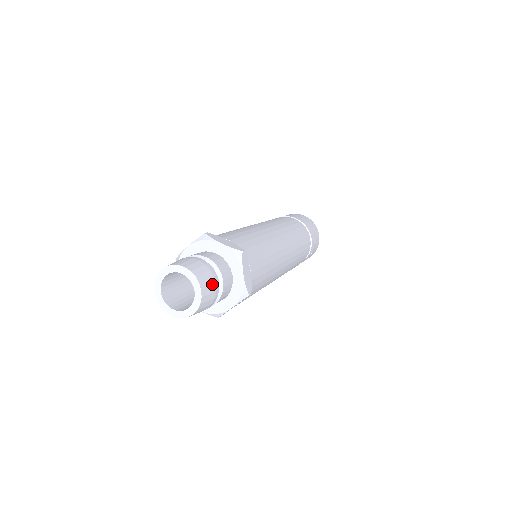
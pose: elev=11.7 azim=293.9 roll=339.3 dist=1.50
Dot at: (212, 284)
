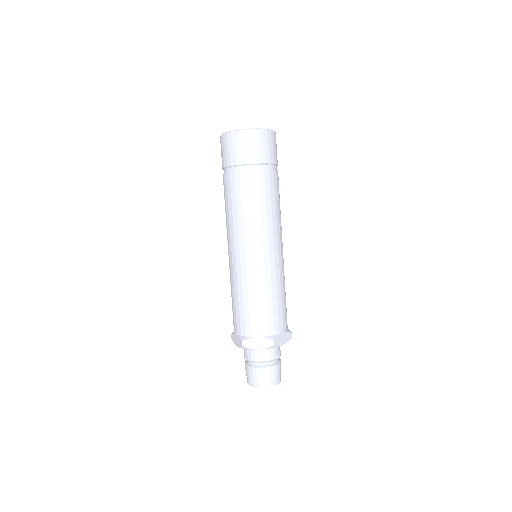
Dot at: occluded
